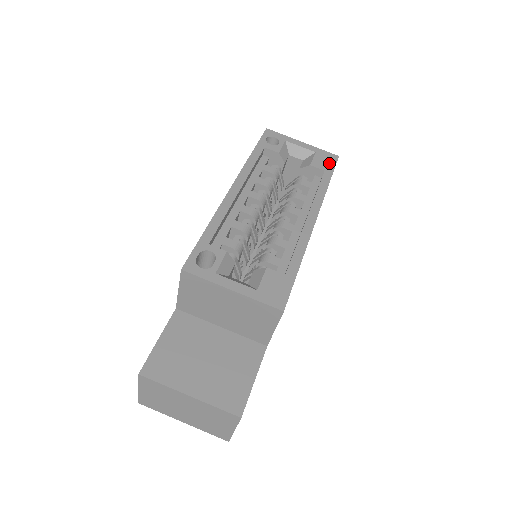
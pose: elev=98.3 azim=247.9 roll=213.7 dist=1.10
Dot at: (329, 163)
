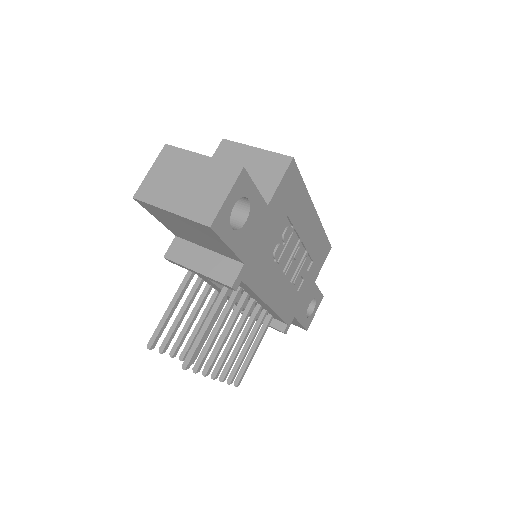
Dot at: occluded
